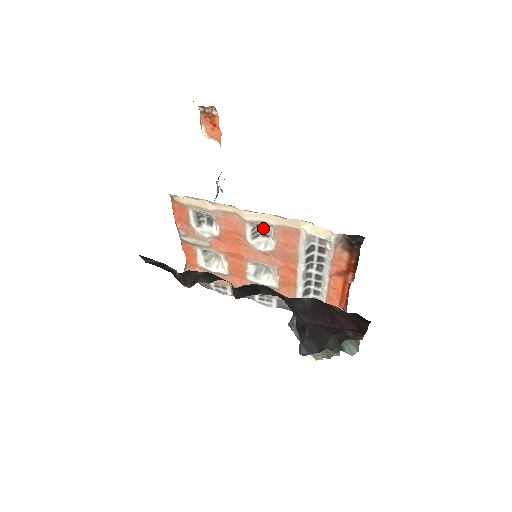
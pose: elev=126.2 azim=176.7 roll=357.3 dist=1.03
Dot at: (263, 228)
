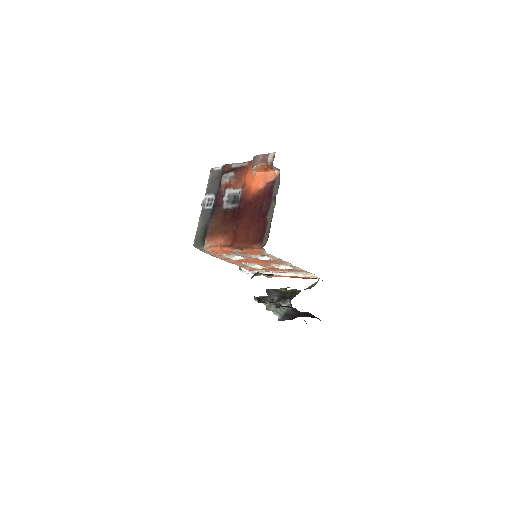
Dot at: occluded
